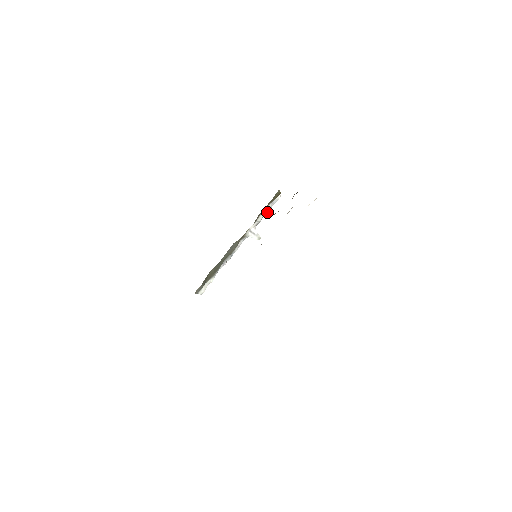
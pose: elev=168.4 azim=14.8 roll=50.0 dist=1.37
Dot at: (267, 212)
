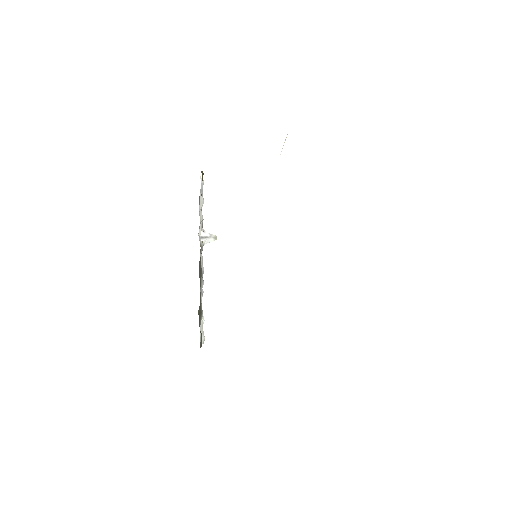
Dot at: (202, 204)
